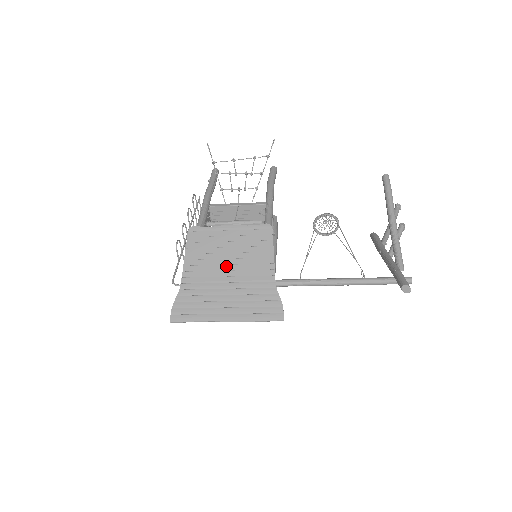
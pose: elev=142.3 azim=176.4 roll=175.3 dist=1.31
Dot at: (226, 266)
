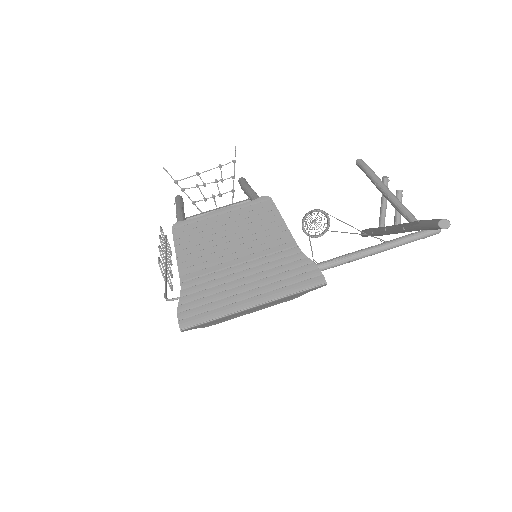
Dot at: (231, 249)
